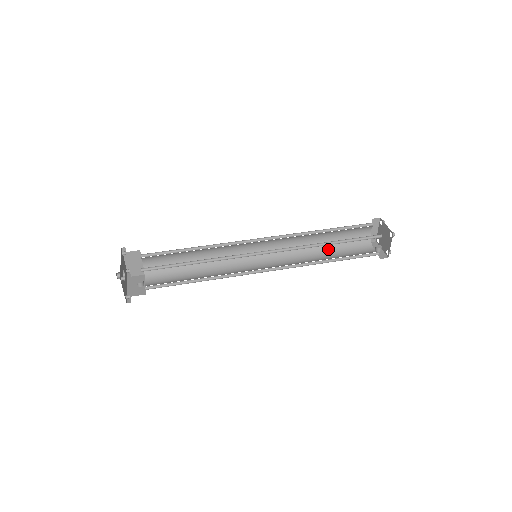
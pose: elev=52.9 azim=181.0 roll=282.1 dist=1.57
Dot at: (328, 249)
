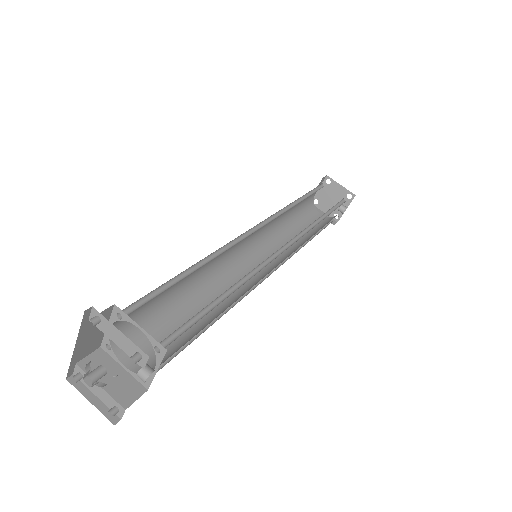
Dot at: (312, 235)
